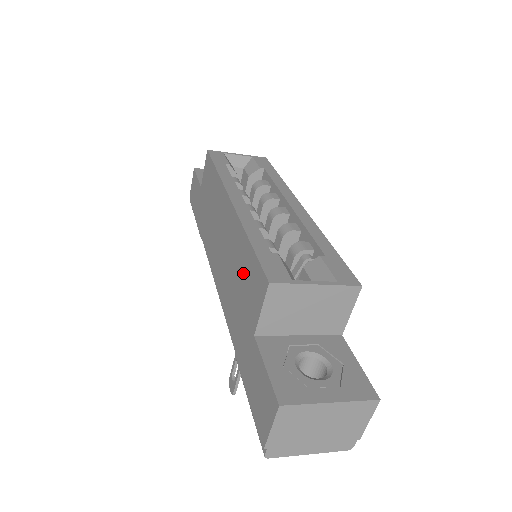
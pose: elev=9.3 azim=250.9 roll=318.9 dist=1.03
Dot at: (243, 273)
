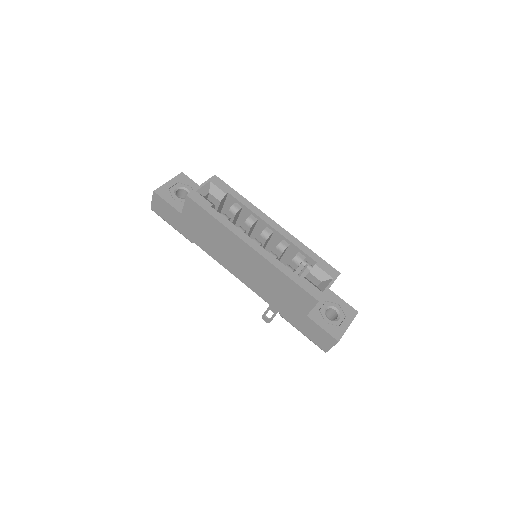
Dot at: (285, 289)
